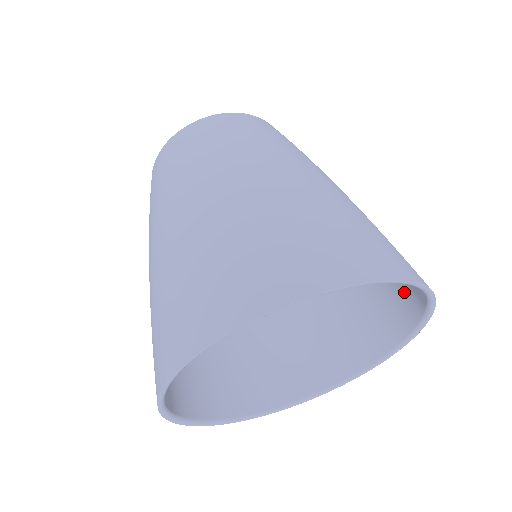
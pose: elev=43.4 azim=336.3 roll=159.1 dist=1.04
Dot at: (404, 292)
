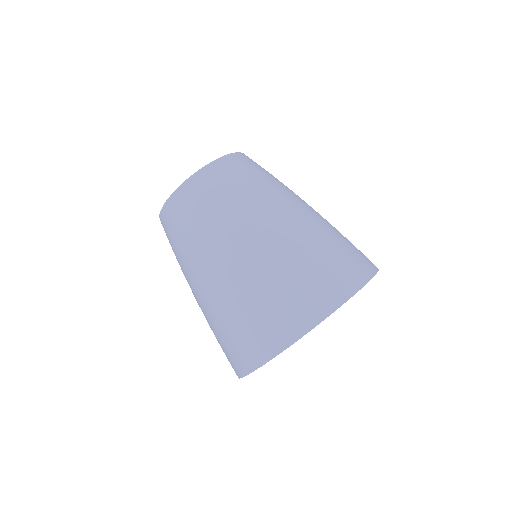
Dot at: occluded
